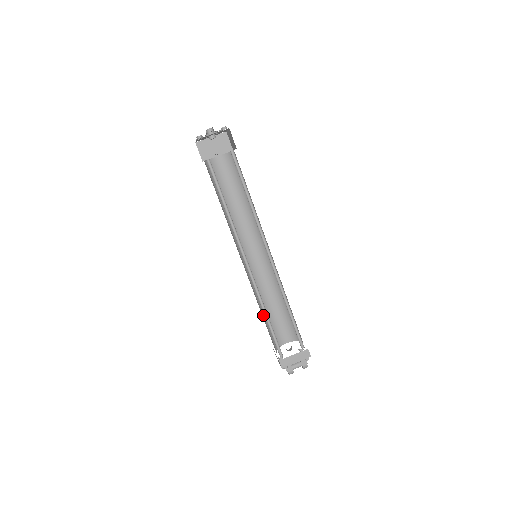
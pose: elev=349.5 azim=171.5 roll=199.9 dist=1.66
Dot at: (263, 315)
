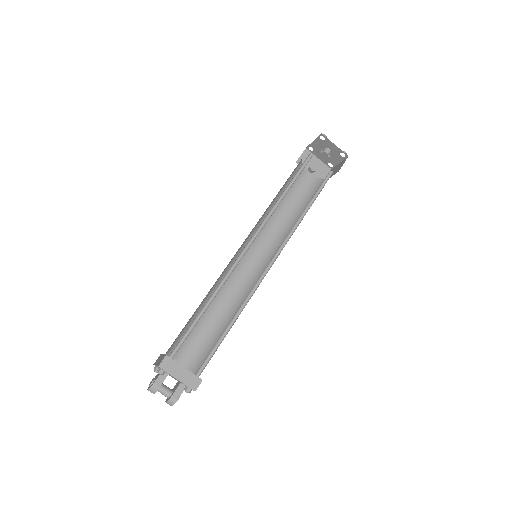
Dot at: (198, 309)
